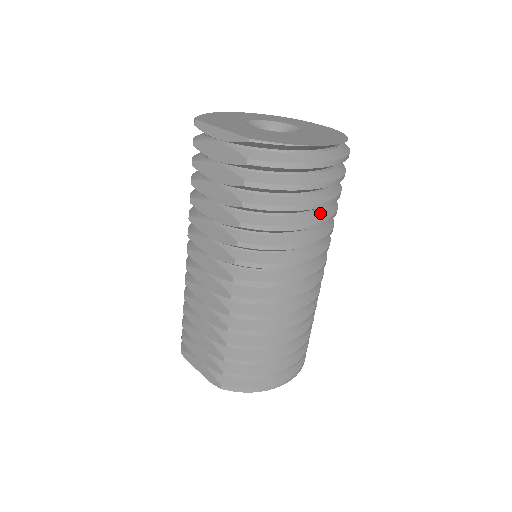
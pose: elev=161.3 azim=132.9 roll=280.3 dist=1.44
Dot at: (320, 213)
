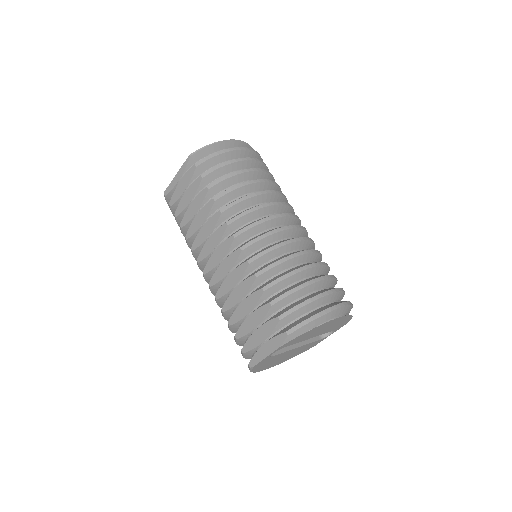
Dot at: occluded
